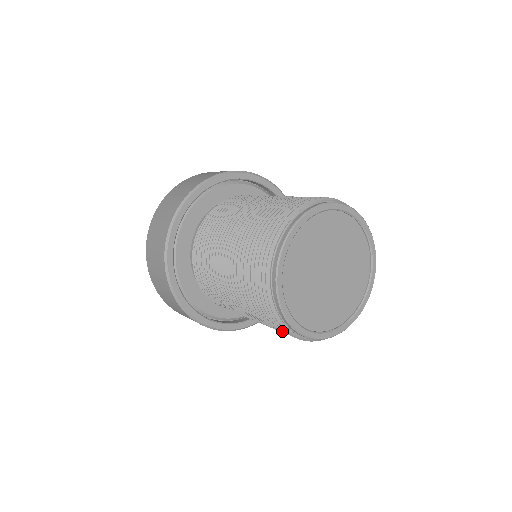
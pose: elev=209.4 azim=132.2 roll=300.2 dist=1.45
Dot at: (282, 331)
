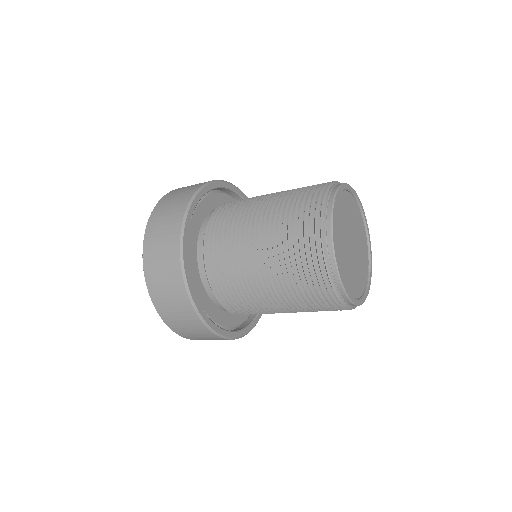
Dot at: (318, 280)
